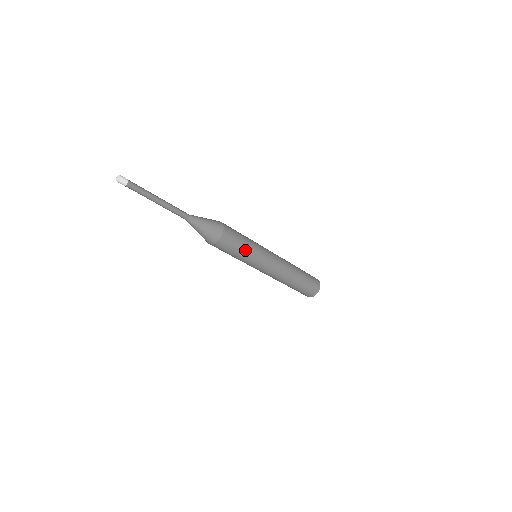
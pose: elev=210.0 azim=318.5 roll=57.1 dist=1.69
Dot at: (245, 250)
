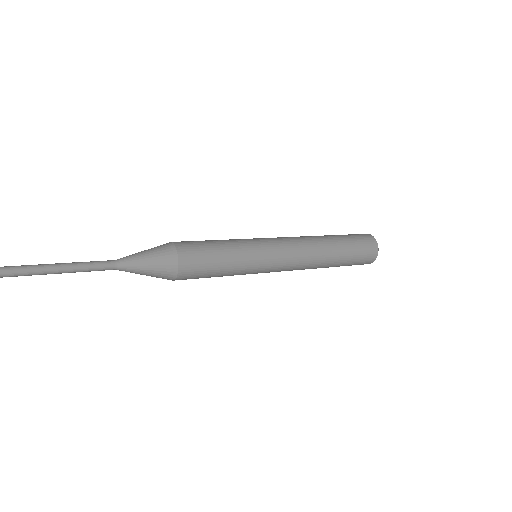
Dot at: (221, 276)
